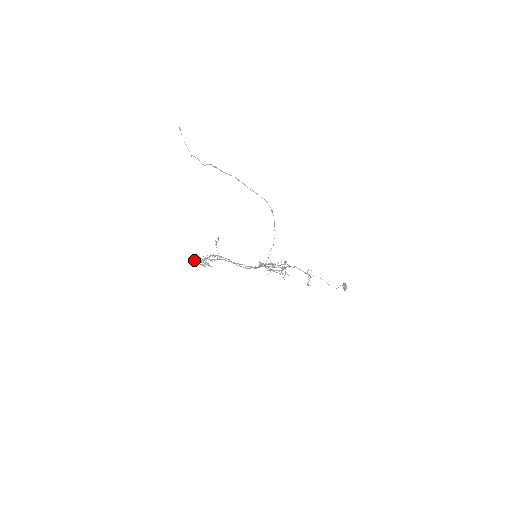
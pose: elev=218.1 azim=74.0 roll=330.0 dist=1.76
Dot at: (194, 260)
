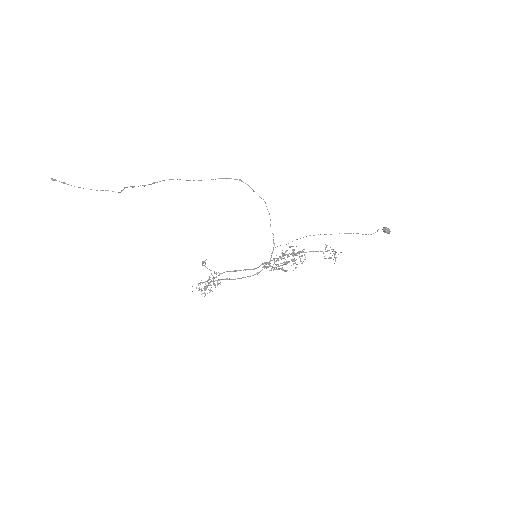
Dot at: (198, 288)
